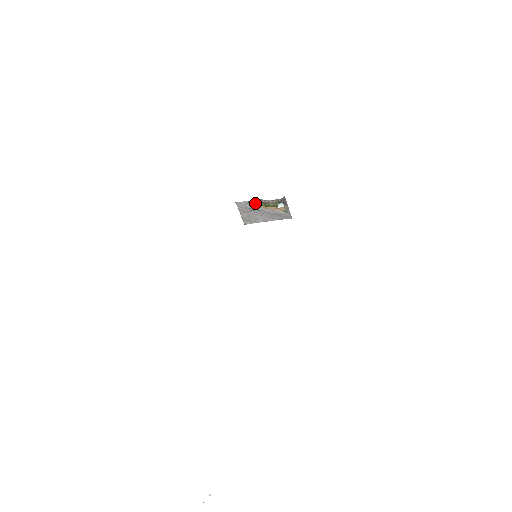
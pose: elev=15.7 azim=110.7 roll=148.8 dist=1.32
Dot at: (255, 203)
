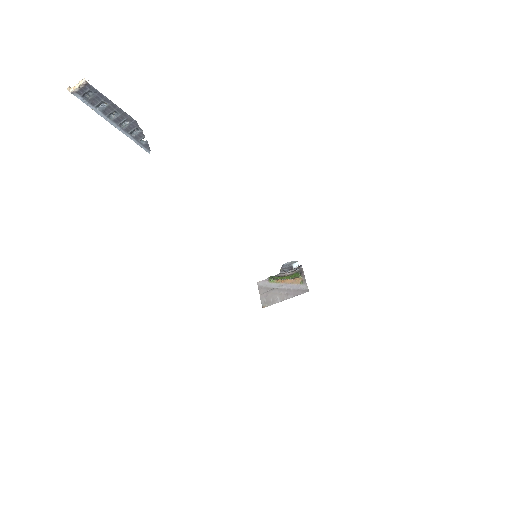
Dot at: (274, 277)
